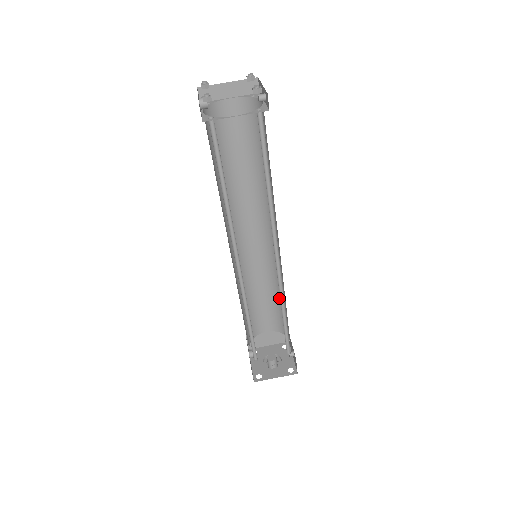
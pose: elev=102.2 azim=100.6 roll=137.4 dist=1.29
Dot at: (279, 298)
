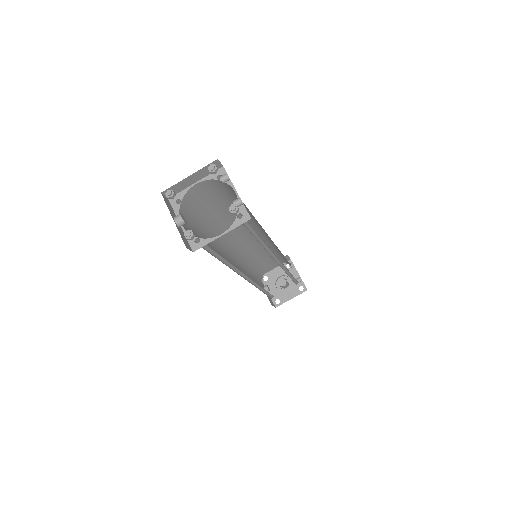
Dot at: (278, 253)
